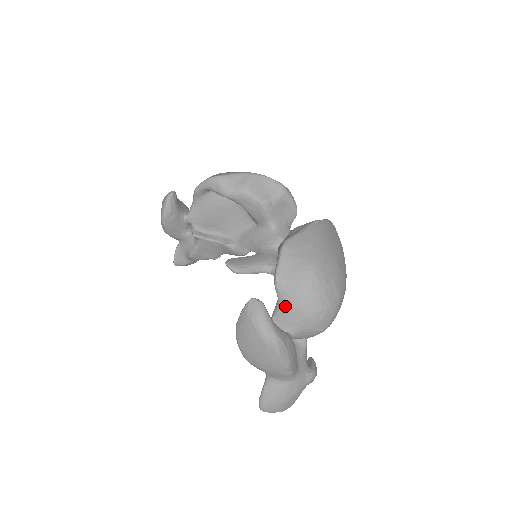
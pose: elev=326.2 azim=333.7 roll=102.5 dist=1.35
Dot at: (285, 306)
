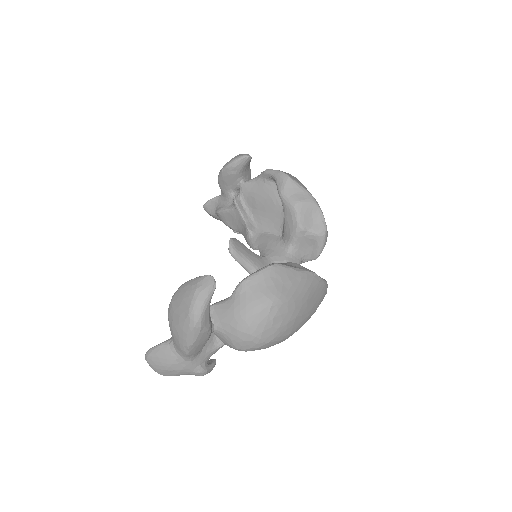
Dot at: (230, 305)
